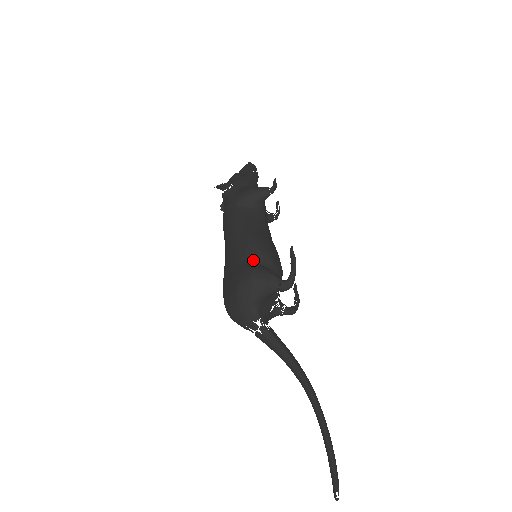
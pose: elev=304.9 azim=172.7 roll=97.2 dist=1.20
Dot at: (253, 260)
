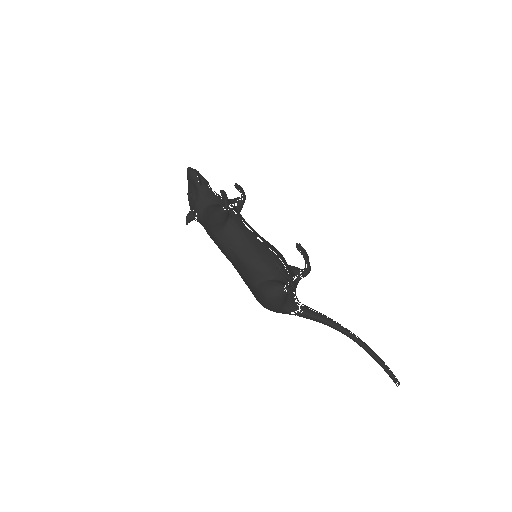
Dot at: (258, 280)
